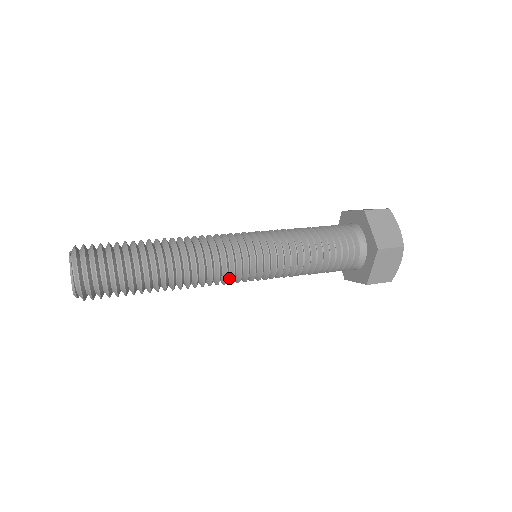
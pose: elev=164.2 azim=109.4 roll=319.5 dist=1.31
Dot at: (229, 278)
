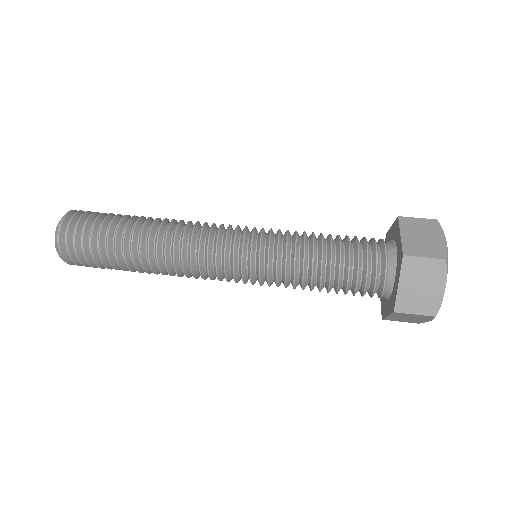
Dot at: (214, 269)
